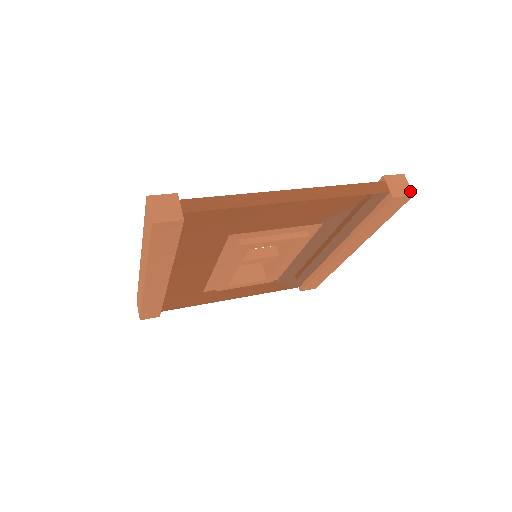
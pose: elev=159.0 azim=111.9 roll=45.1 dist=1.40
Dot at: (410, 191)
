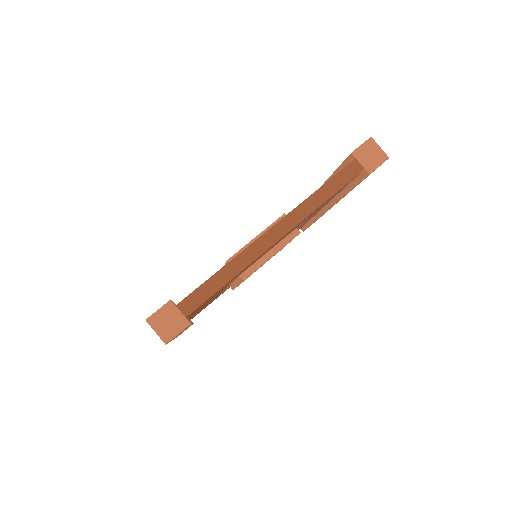
Dot at: (384, 155)
